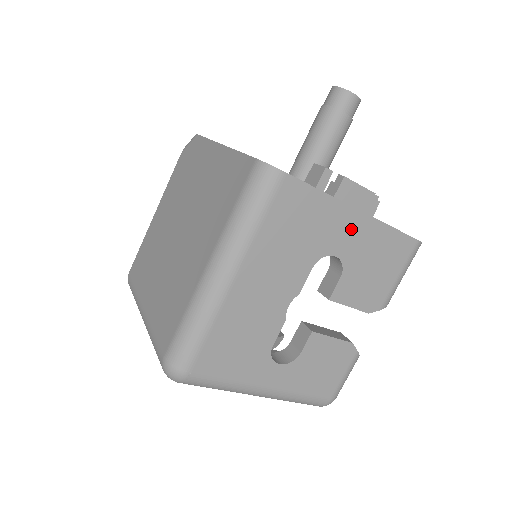
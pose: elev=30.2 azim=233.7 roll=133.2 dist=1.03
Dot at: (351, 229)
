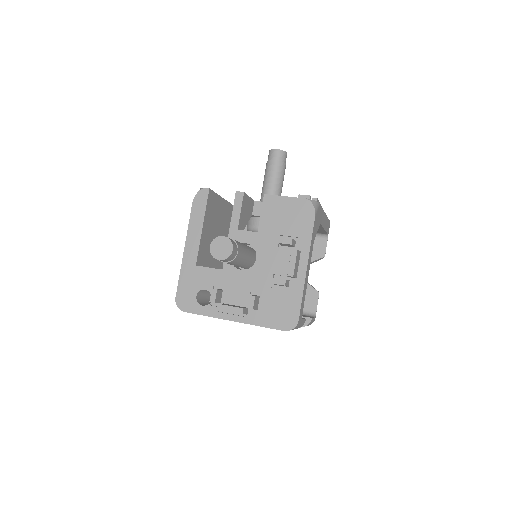
Dot at: occluded
